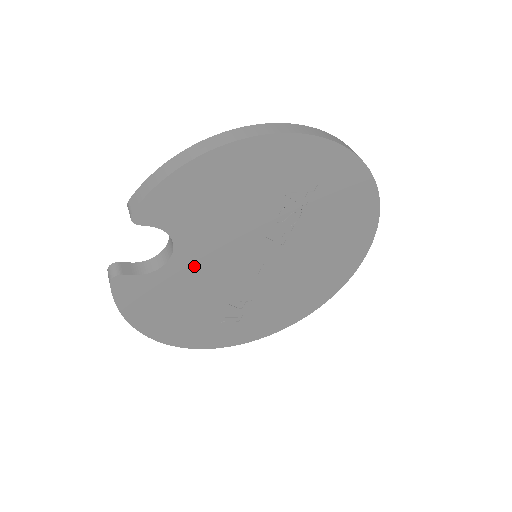
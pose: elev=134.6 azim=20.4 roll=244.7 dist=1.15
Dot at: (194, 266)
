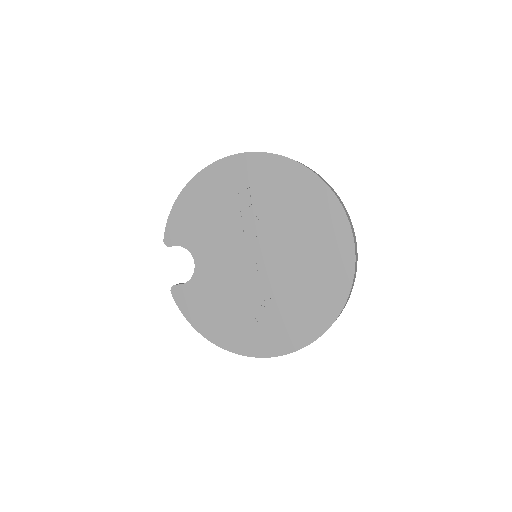
Dot at: (212, 270)
